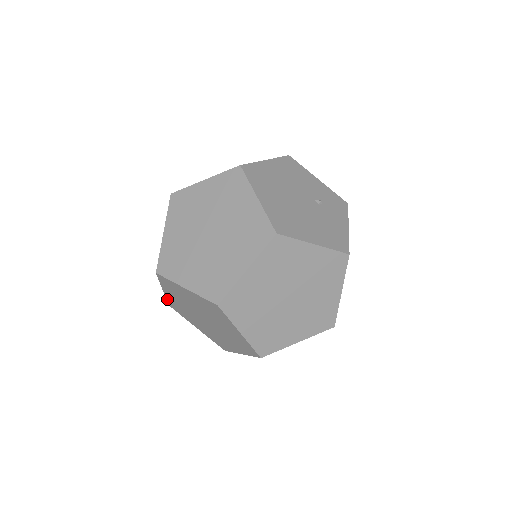
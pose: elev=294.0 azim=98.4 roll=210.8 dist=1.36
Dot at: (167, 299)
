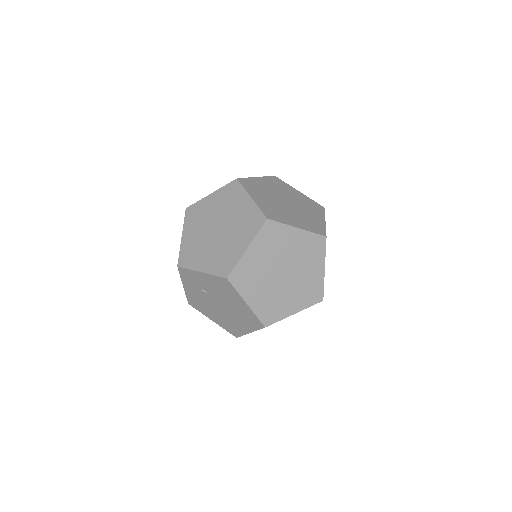
Dot at: (180, 251)
